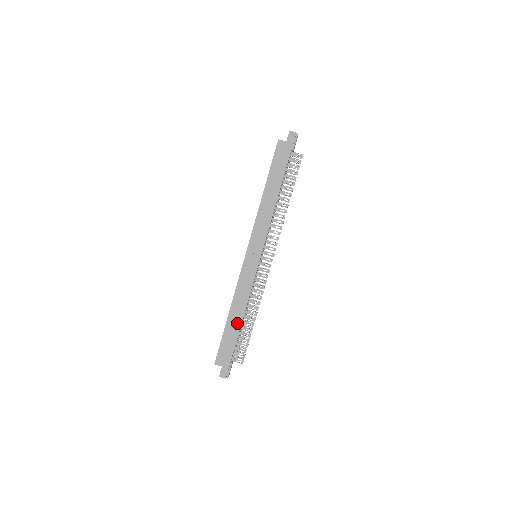
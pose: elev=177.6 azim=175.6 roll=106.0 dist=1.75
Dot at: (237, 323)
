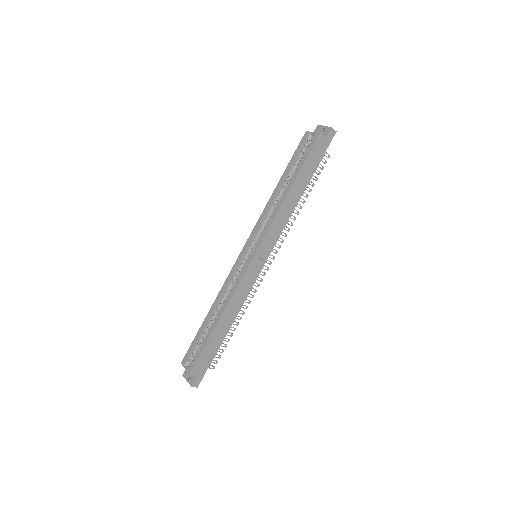
Dot at: (225, 330)
